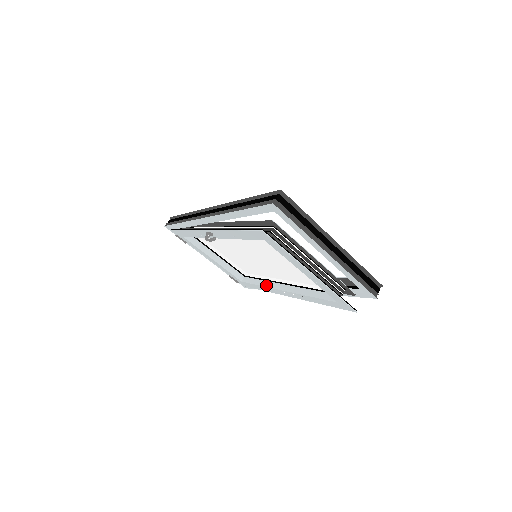
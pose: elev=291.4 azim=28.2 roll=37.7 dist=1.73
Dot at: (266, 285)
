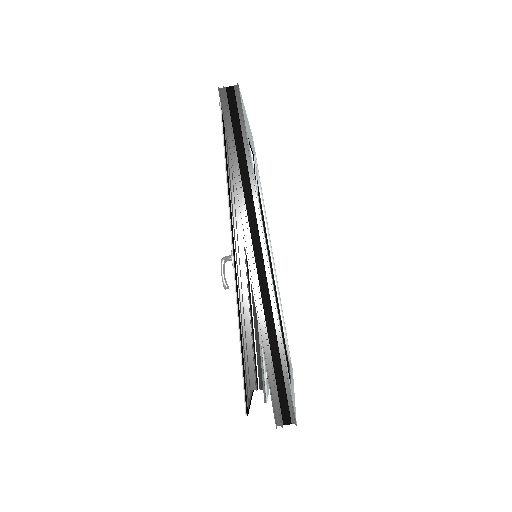
Dot at: occluded
